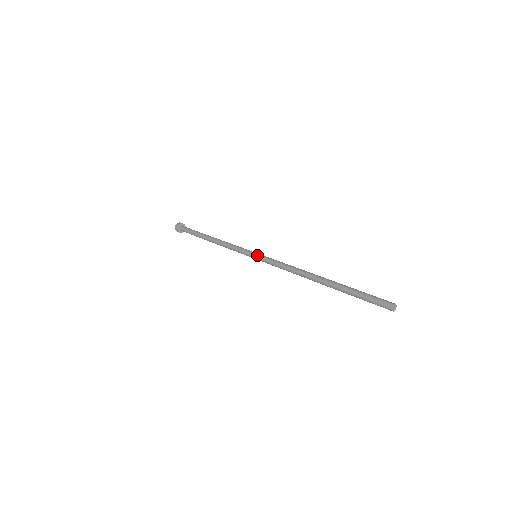
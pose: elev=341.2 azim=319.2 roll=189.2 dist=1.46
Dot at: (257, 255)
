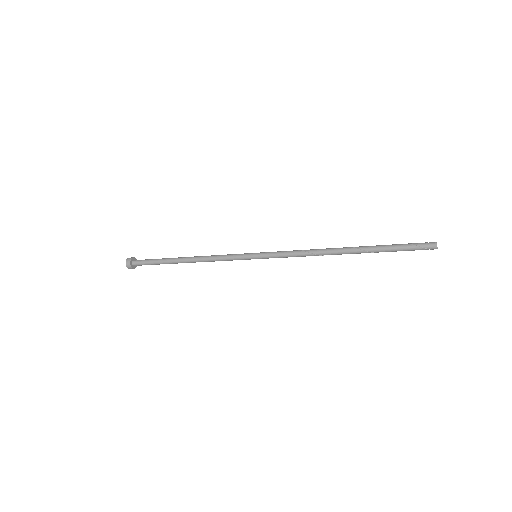
Dot at: (260, 252)
